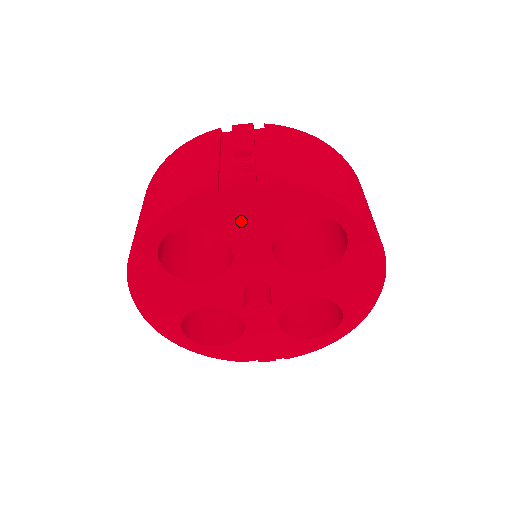
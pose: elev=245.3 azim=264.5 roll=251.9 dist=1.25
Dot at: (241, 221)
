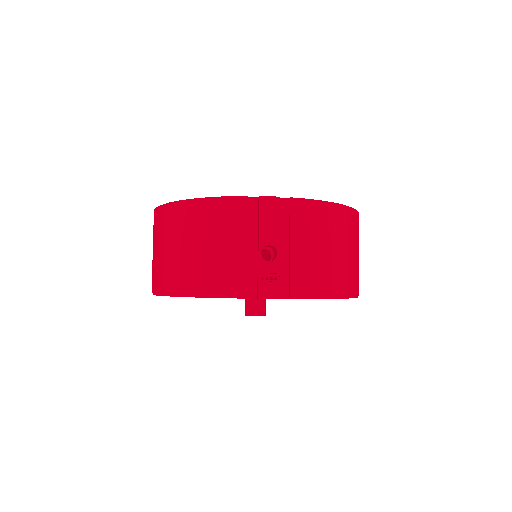
Dot at: occluded
